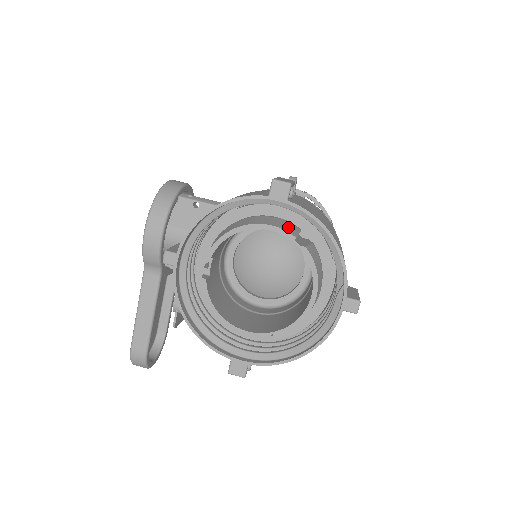
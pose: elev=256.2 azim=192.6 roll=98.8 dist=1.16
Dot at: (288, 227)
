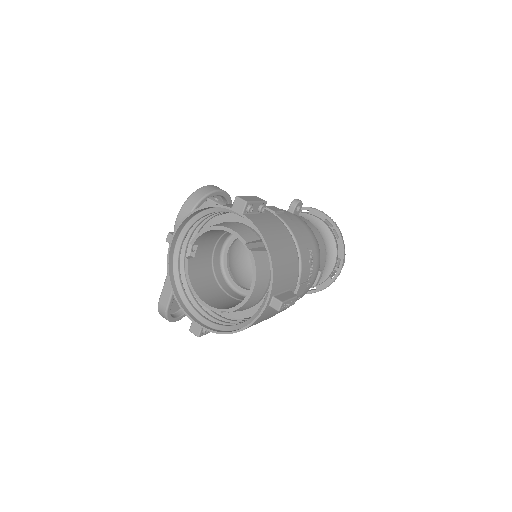
Dot at: (247, 234)
